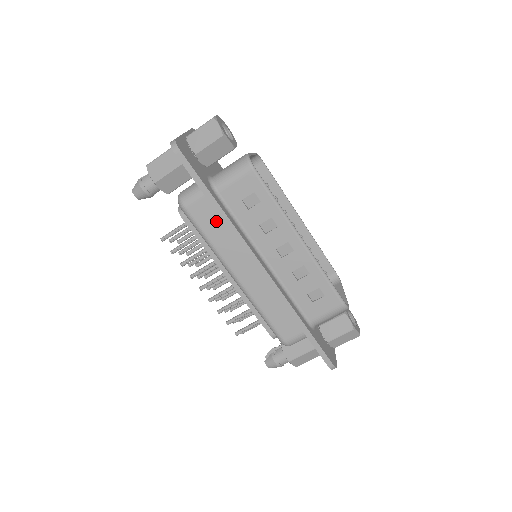
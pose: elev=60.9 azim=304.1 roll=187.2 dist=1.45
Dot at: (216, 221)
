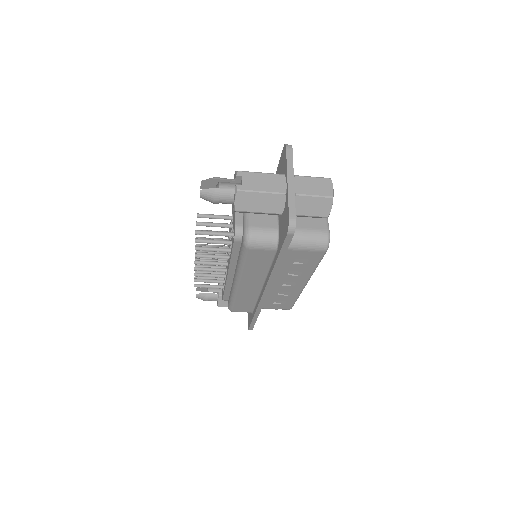
Dot at: (264, 262)
